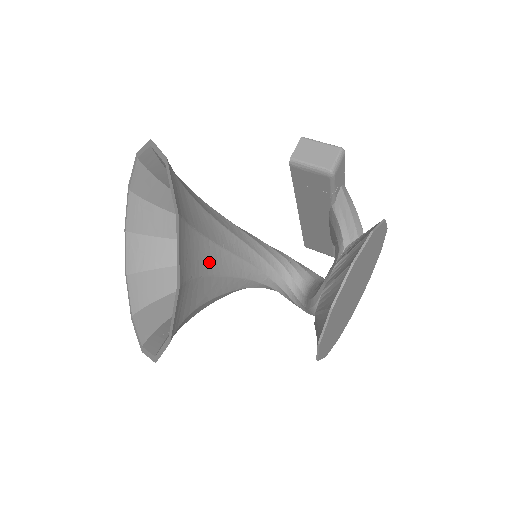
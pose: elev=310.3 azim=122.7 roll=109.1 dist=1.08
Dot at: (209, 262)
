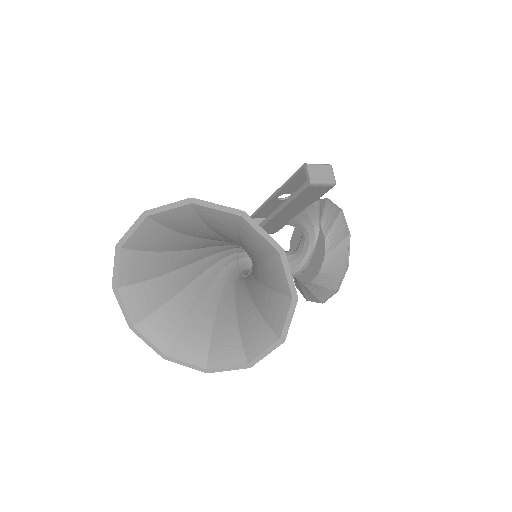
Dot at: occluded
